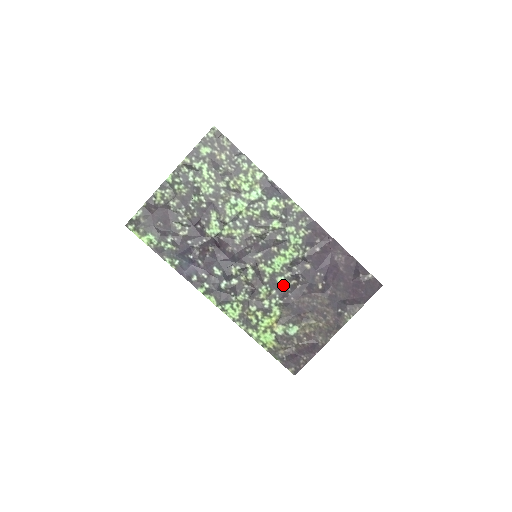
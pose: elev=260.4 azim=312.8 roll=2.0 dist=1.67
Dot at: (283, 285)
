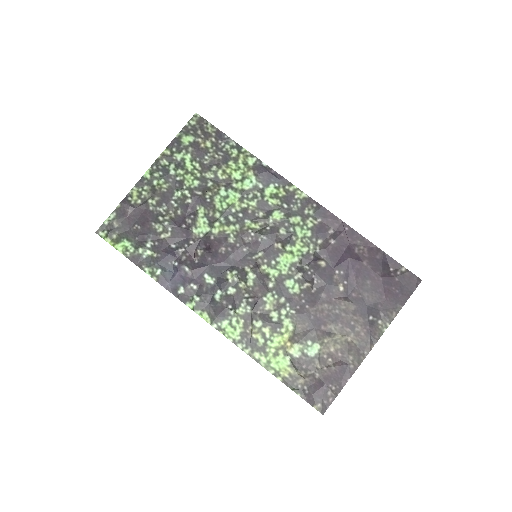
Dot at: (293, 290)
